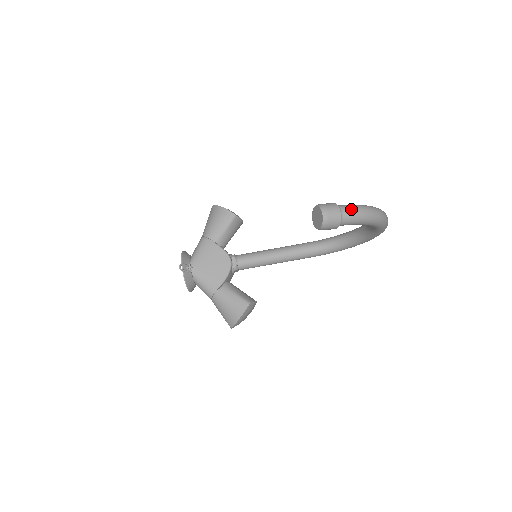
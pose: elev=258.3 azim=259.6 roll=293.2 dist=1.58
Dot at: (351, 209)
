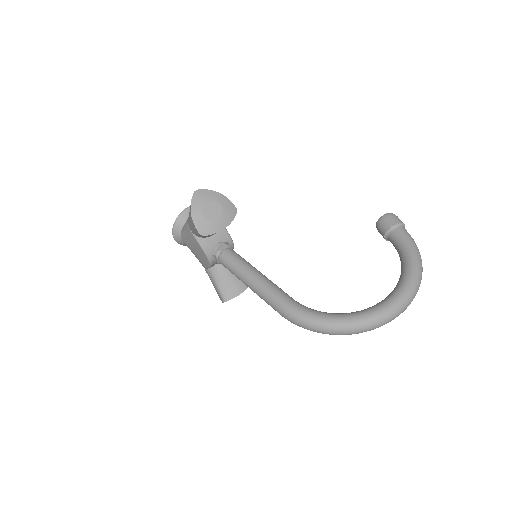
Dot at: occluded
